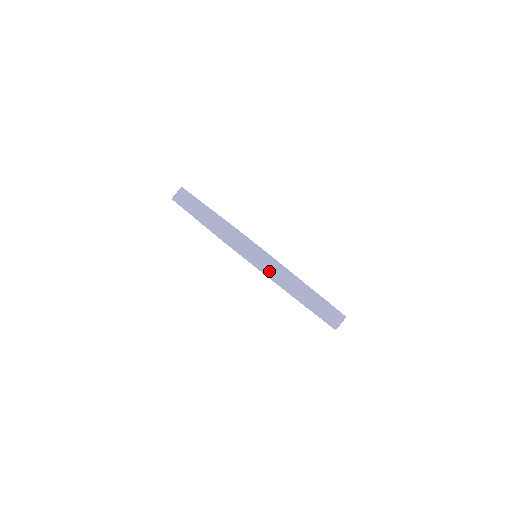
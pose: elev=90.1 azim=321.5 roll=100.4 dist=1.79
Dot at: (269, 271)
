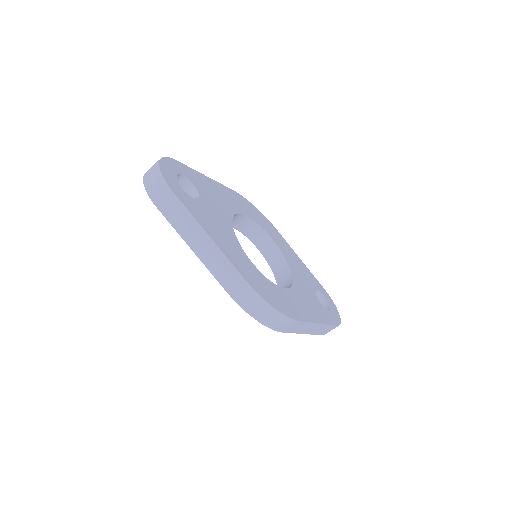
Dot at: (286, 329)
